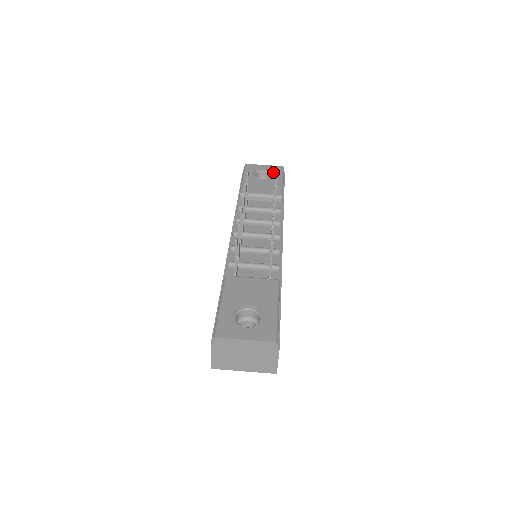
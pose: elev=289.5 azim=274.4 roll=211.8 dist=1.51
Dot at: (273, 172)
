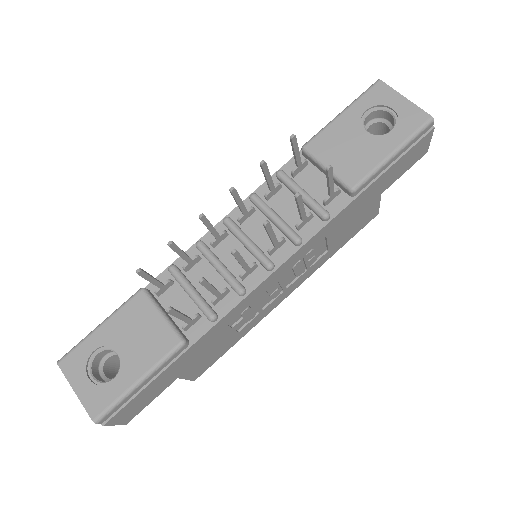
Dot at: (399, 124)
